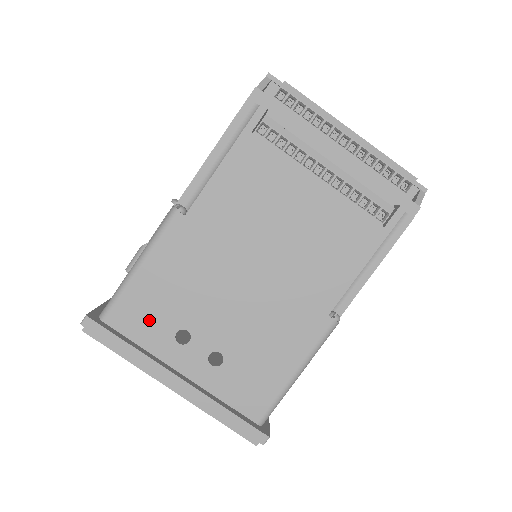
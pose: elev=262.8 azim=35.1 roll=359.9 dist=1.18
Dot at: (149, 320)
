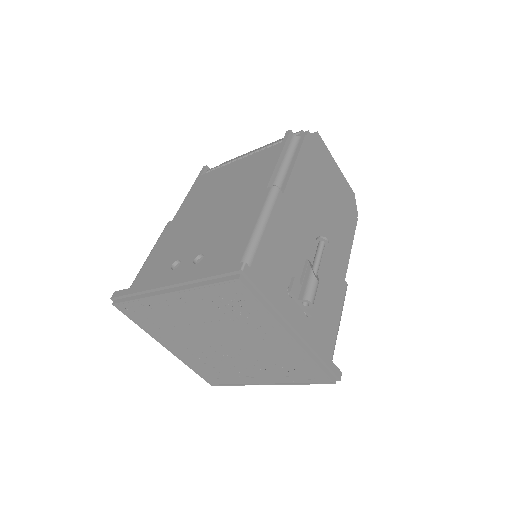
Dot at: (154, 273)
